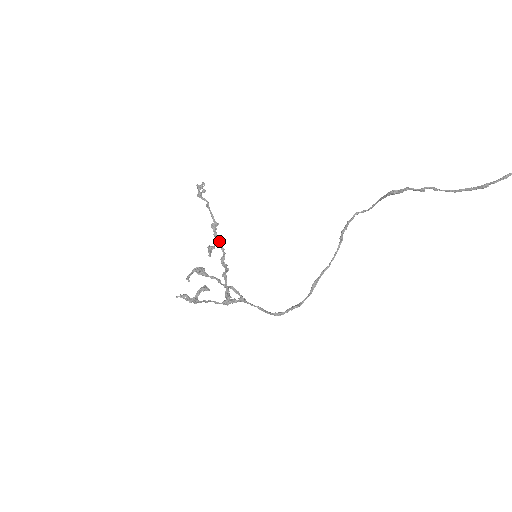
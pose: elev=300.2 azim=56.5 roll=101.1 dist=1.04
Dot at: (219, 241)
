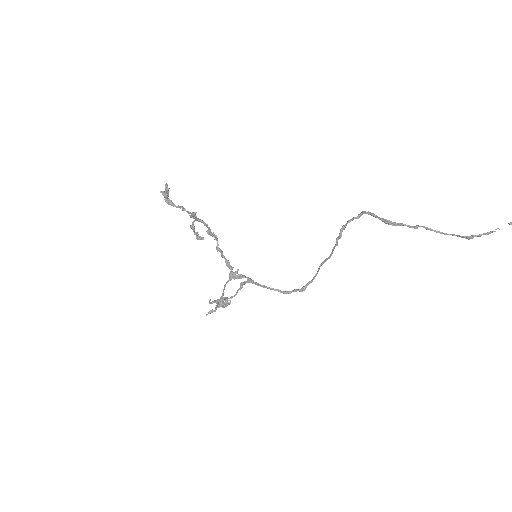
Dot at: (200, 221)
